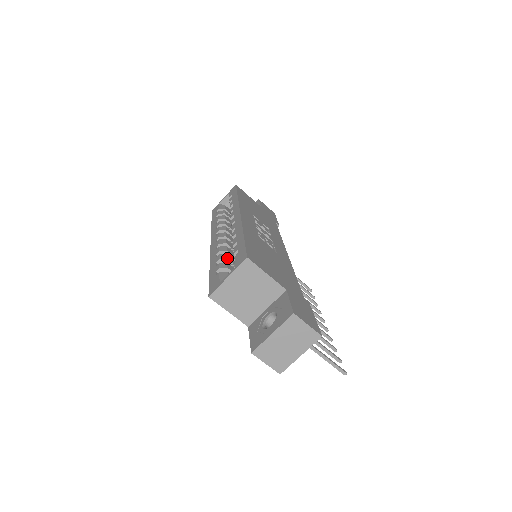
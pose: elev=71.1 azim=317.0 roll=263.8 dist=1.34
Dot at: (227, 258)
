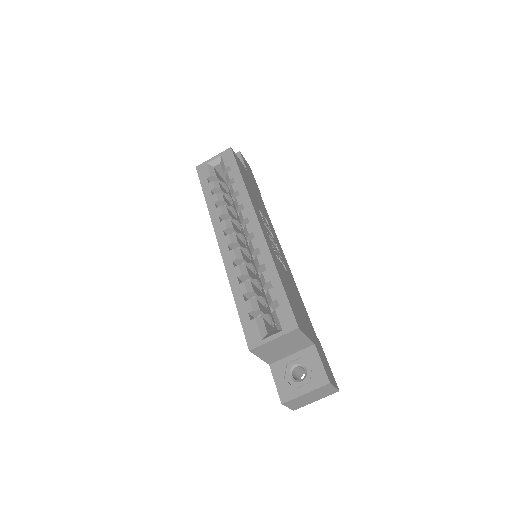
Dot at: (254, 290)
